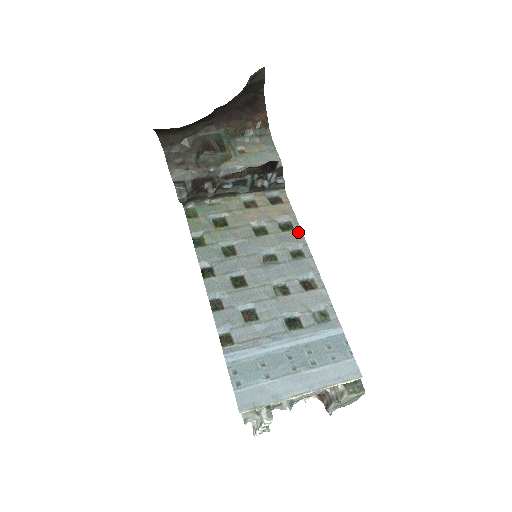
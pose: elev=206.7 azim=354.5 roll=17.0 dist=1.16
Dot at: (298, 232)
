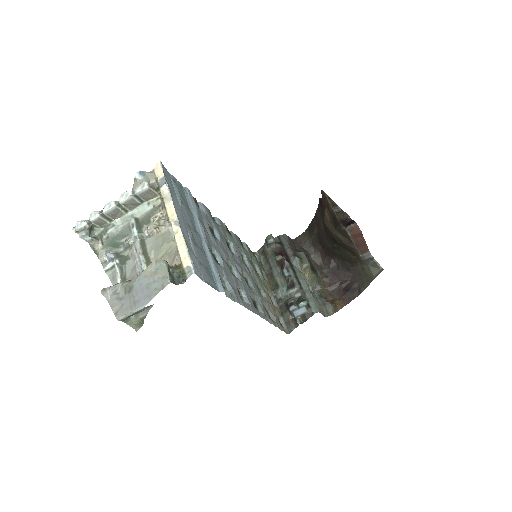
Dot at: (269, 320)
